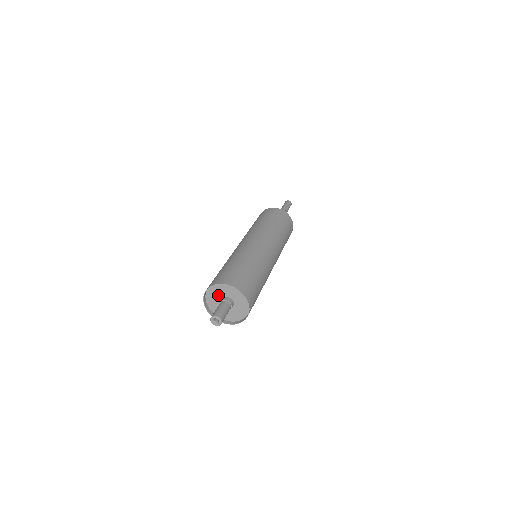
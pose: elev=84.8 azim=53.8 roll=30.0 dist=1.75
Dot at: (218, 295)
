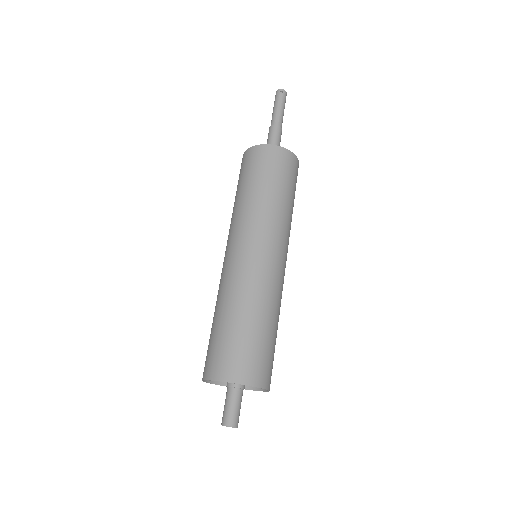
Dot at: occluded
